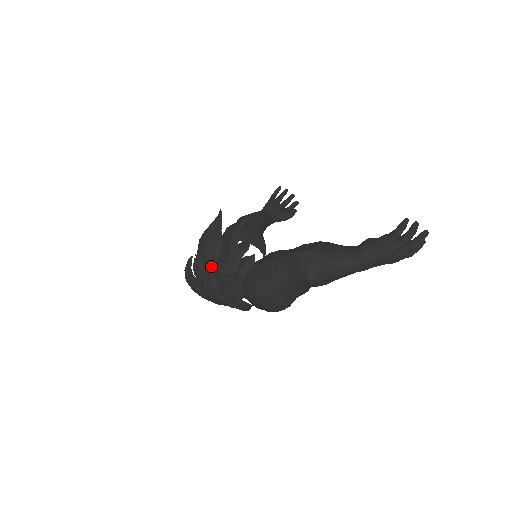
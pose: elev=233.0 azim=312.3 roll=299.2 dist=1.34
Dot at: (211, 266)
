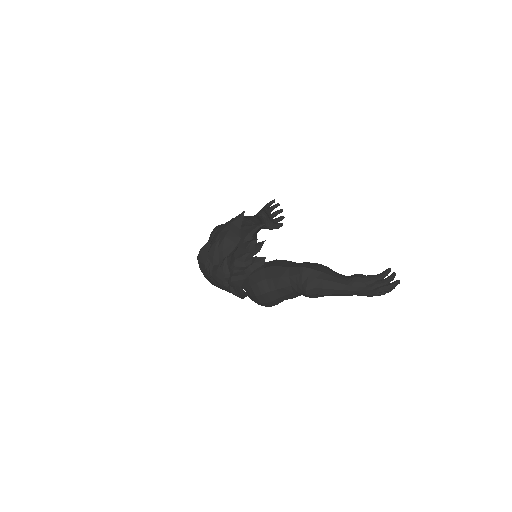
Dot at: occluded
